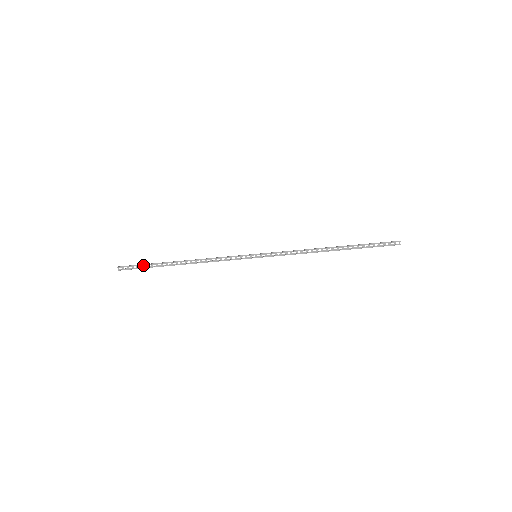
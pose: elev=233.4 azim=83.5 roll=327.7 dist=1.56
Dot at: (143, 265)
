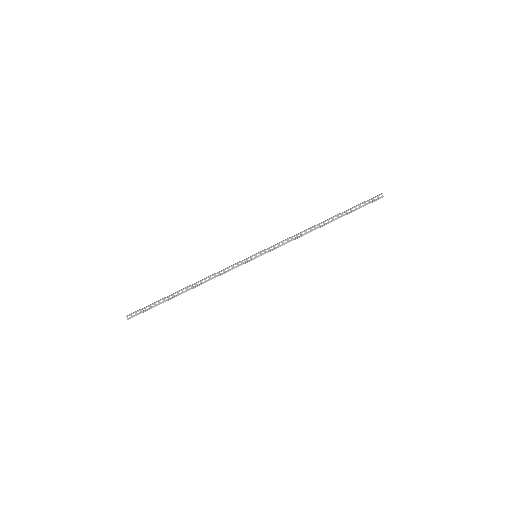
Dot at: (150, 305)
